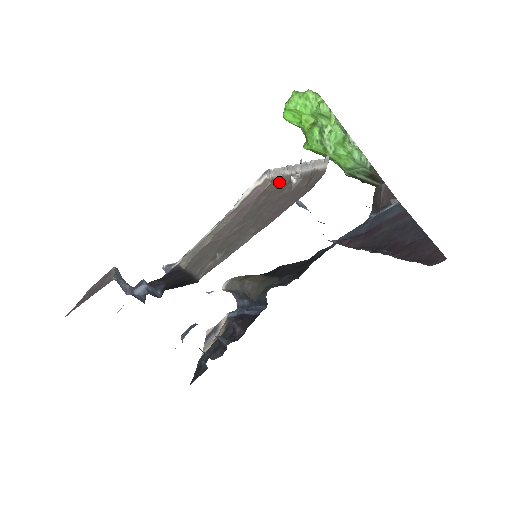
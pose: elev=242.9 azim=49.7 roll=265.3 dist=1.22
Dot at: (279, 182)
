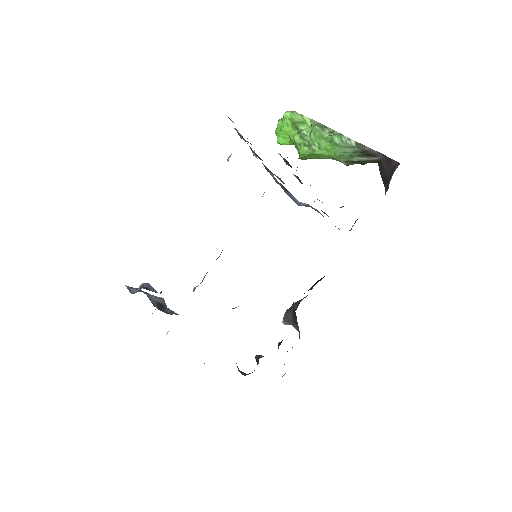
Dot at: occluded
